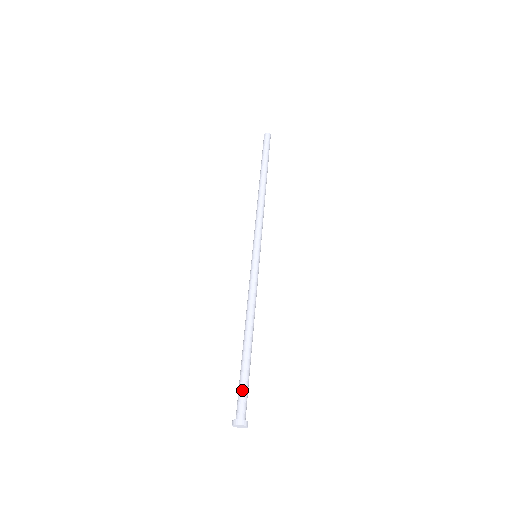
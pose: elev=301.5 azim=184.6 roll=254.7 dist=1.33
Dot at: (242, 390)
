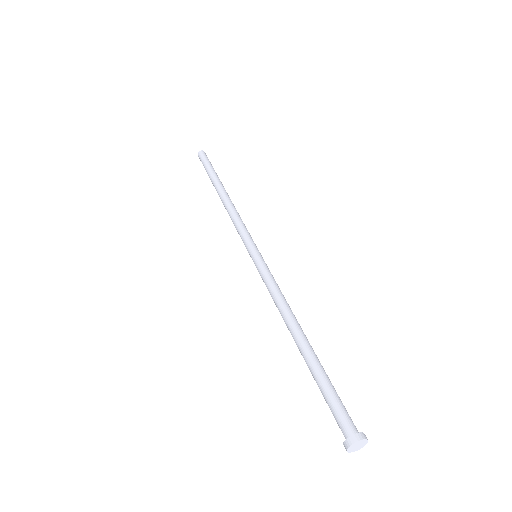
Dot at: (334, 398)
